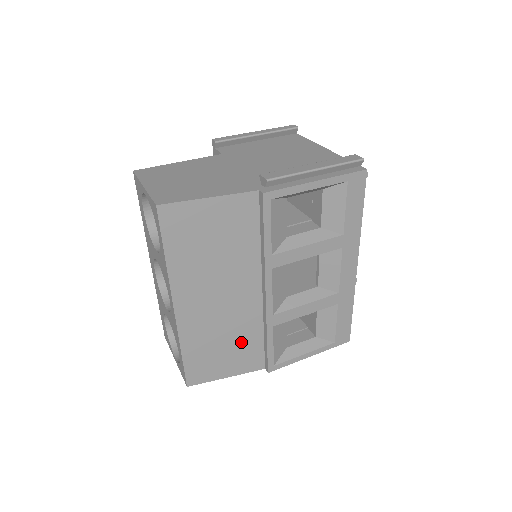
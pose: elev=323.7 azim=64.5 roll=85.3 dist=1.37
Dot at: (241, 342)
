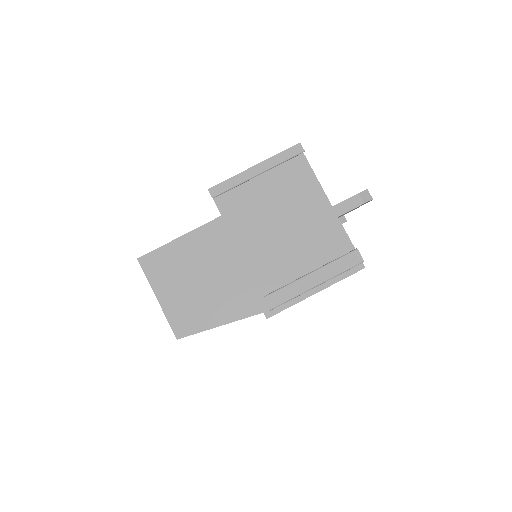
Dot at: occluded
